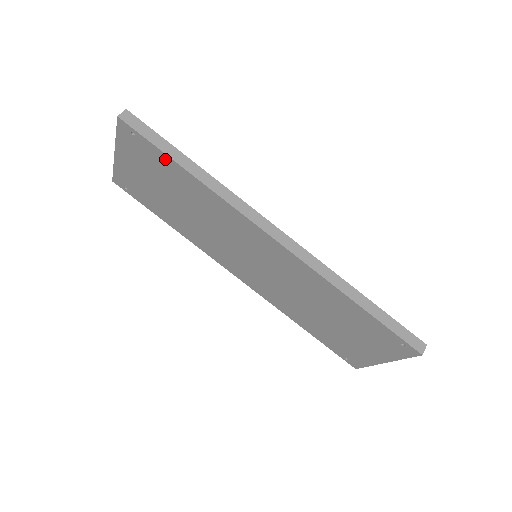
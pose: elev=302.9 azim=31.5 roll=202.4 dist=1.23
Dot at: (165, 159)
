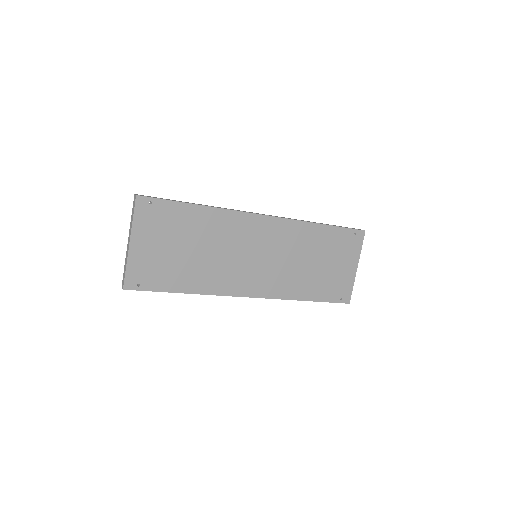
Dot at: (179, 208)
